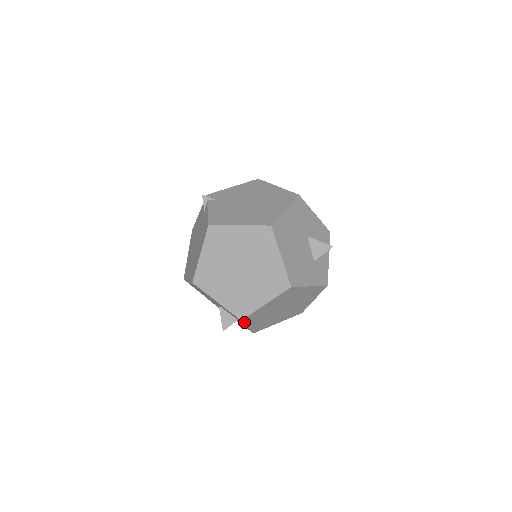
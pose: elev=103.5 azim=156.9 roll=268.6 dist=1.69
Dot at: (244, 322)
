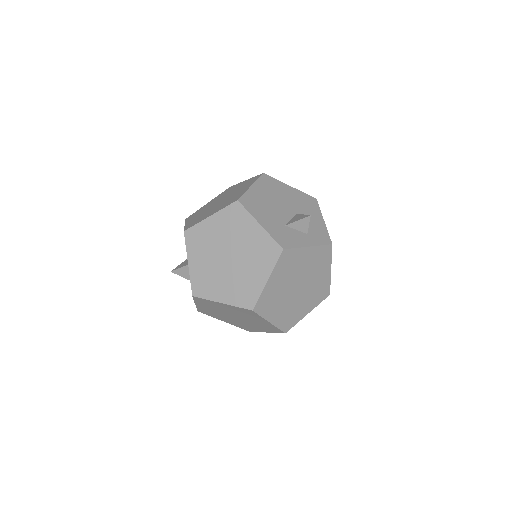
Dot at: (186, 242)
